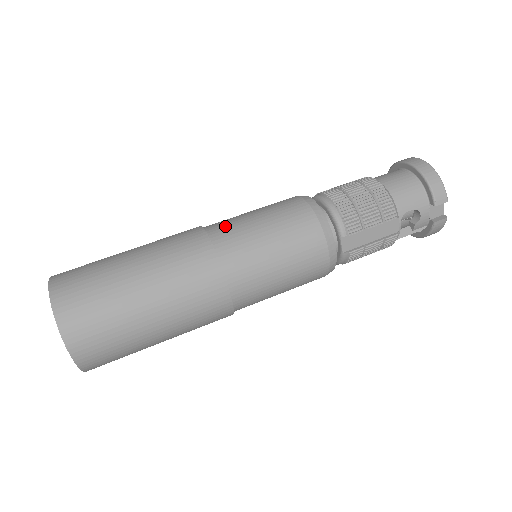
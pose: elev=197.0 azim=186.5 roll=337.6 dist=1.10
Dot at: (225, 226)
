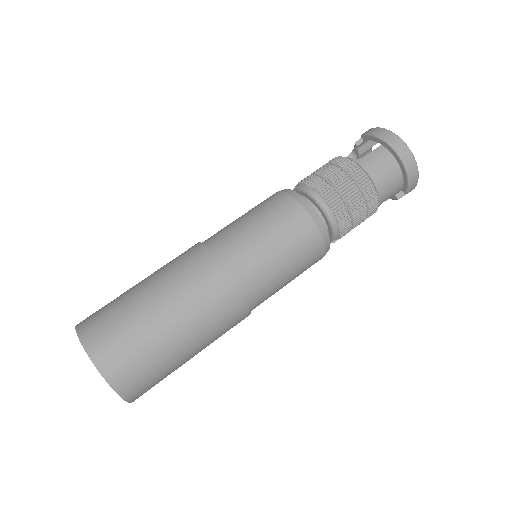
Dot at: (245, 264)
